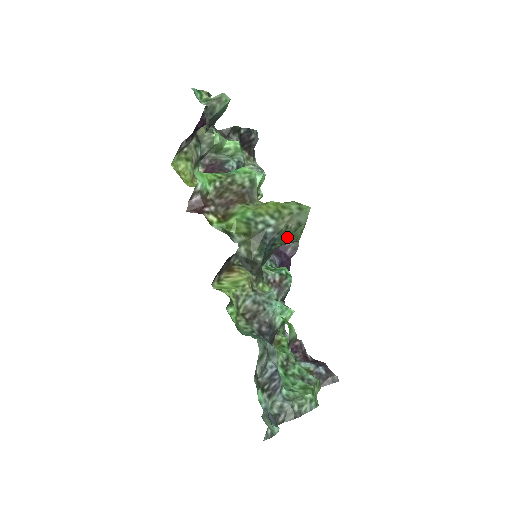
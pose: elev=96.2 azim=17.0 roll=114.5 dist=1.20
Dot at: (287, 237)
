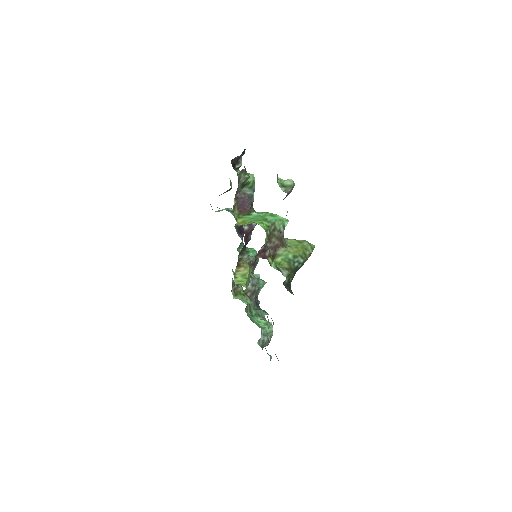
Dot at: occluded
